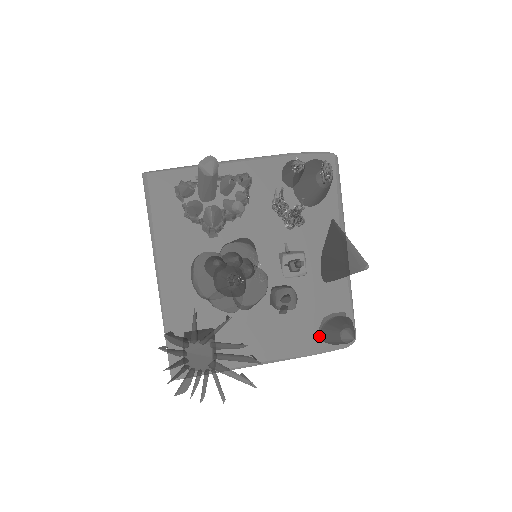
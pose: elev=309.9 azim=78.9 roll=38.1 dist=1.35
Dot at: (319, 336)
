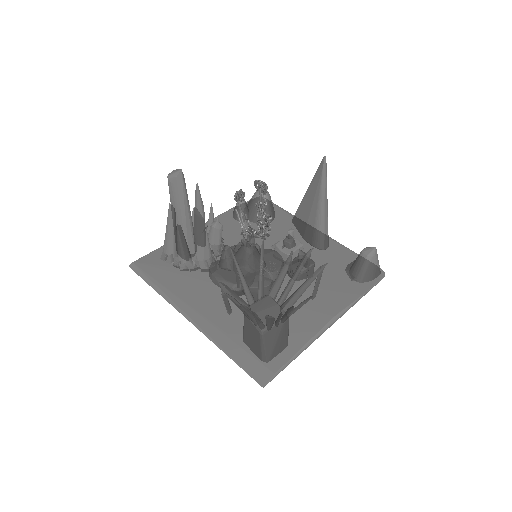
Dot at: (354, 280)
